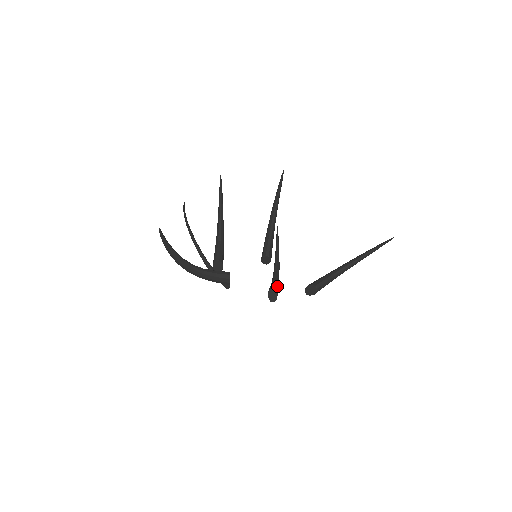
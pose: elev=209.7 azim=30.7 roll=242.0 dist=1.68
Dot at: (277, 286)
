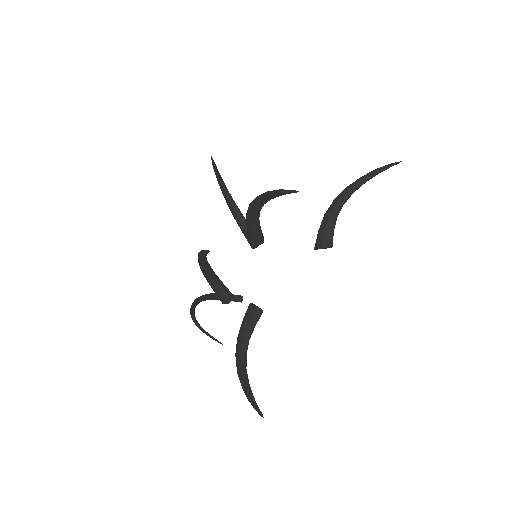
Dot at: occluded
